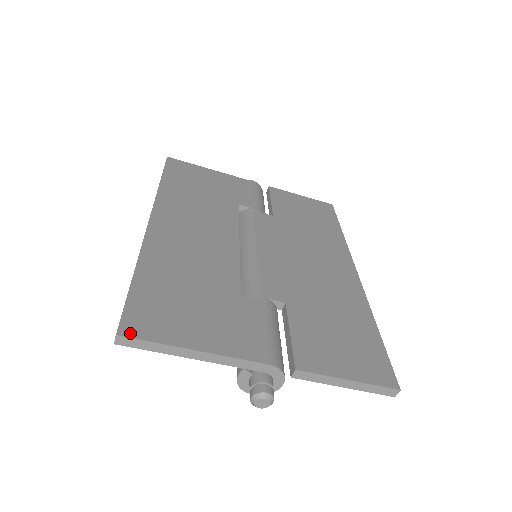
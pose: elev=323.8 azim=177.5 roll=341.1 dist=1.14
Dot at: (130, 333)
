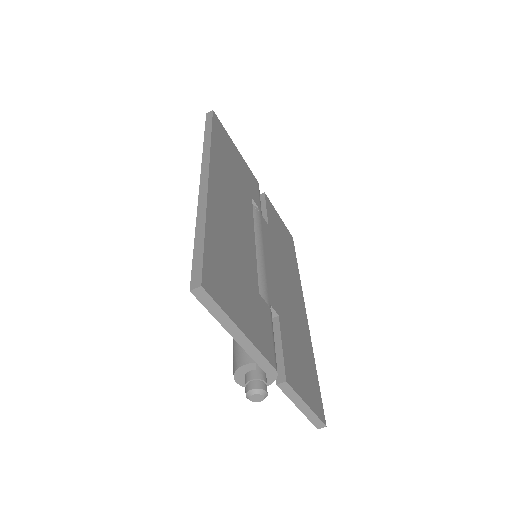
Dot at: (209, 290)
